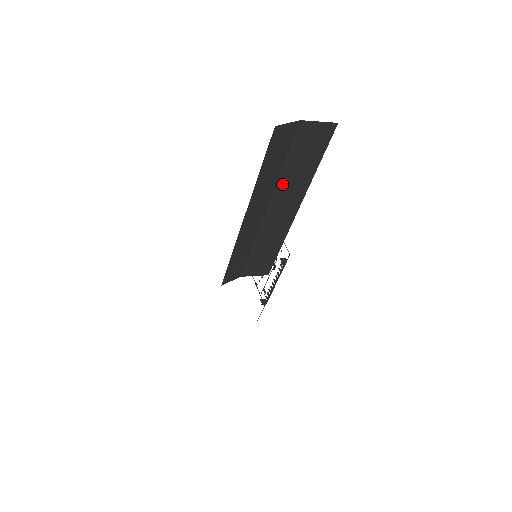
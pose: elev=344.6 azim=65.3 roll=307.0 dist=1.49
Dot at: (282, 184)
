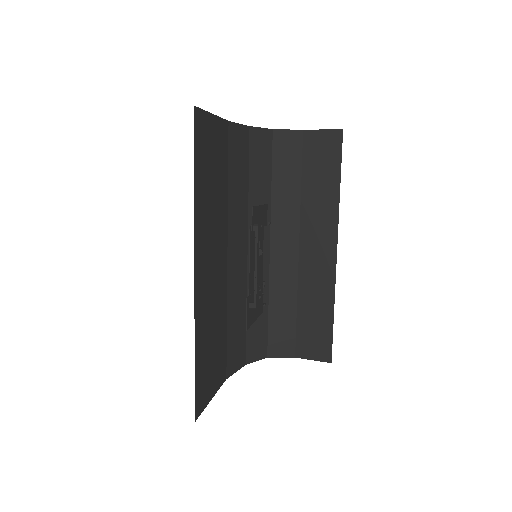
Dot at: (307, 208)
